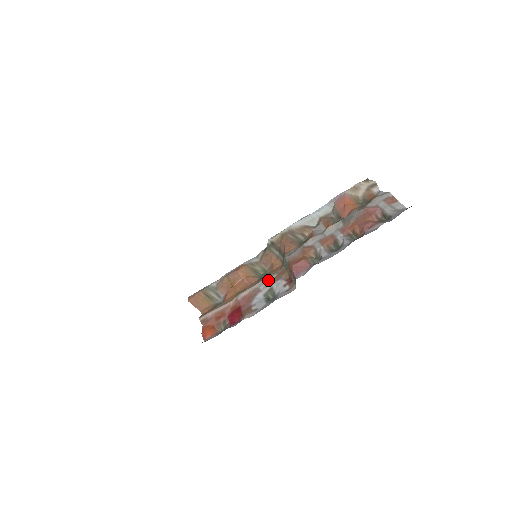
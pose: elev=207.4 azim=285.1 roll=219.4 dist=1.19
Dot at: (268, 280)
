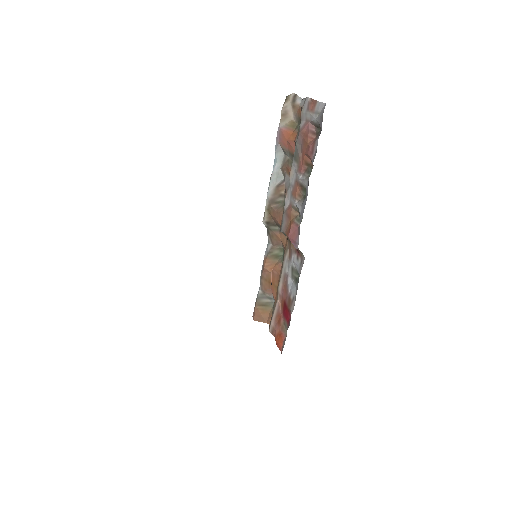
Dot at: (286, 260)
